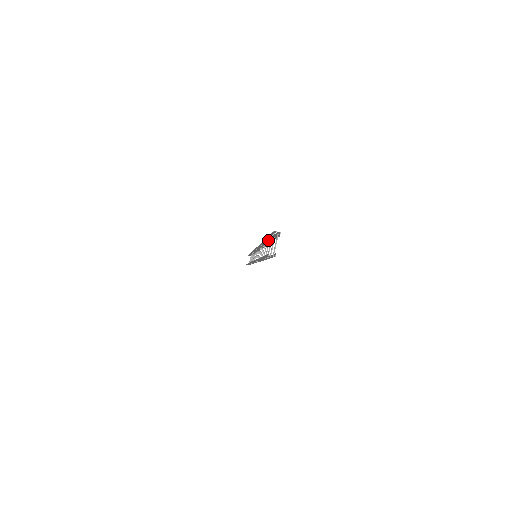
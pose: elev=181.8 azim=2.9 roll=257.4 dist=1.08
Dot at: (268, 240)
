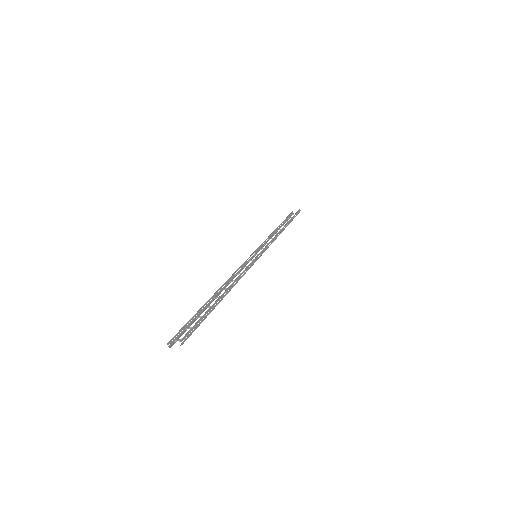
Dot at: (216, 305)
